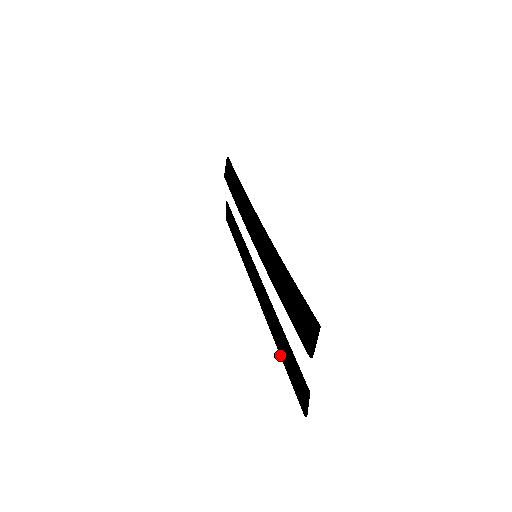
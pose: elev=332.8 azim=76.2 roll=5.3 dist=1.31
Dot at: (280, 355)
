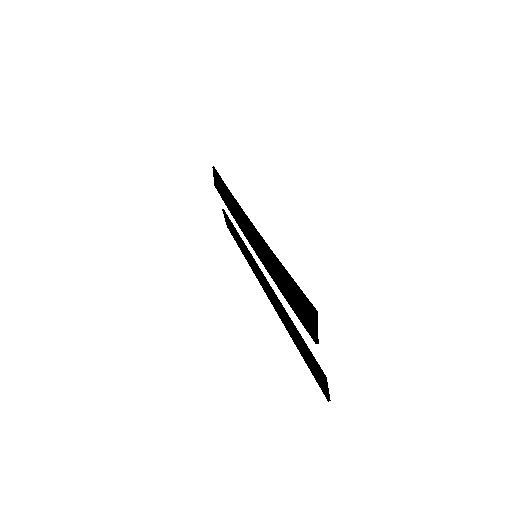
Dot at: occluded
